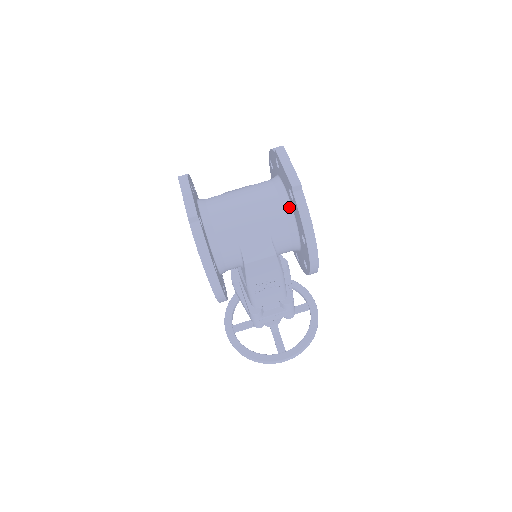
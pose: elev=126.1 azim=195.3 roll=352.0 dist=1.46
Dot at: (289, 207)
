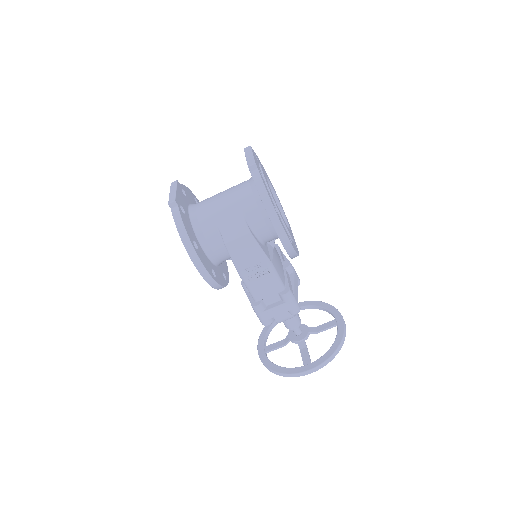
Dot at: (257, 191)
